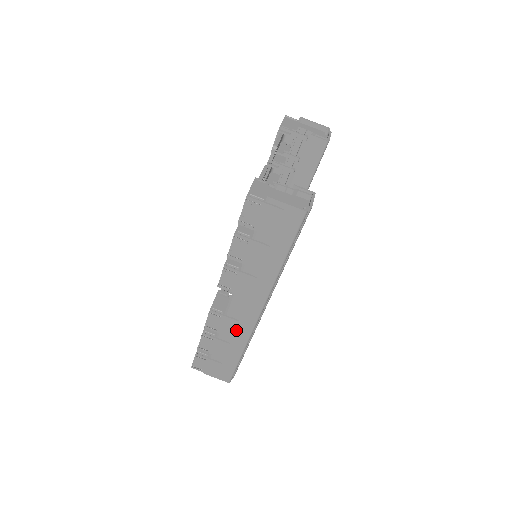
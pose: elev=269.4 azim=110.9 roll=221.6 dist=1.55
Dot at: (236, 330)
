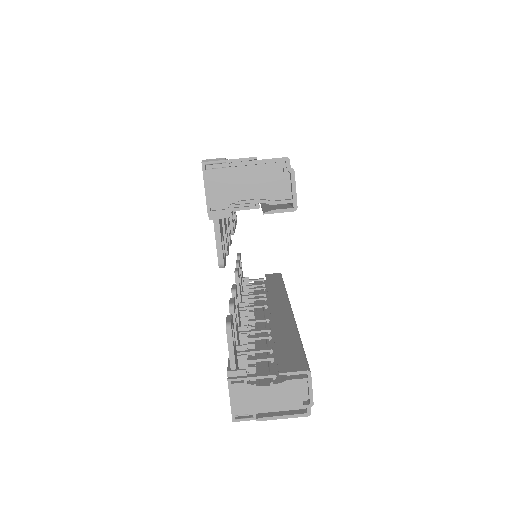
Dot at: occluded
